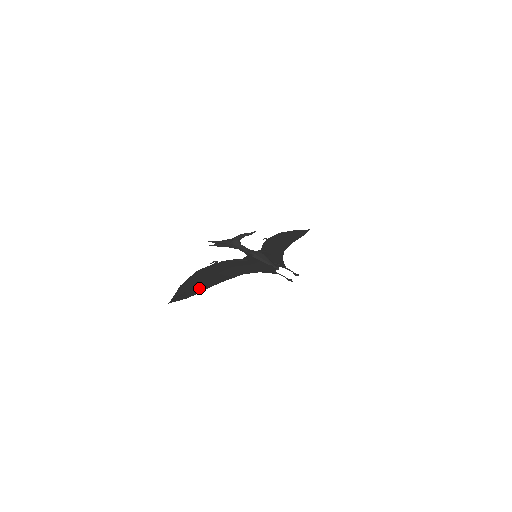
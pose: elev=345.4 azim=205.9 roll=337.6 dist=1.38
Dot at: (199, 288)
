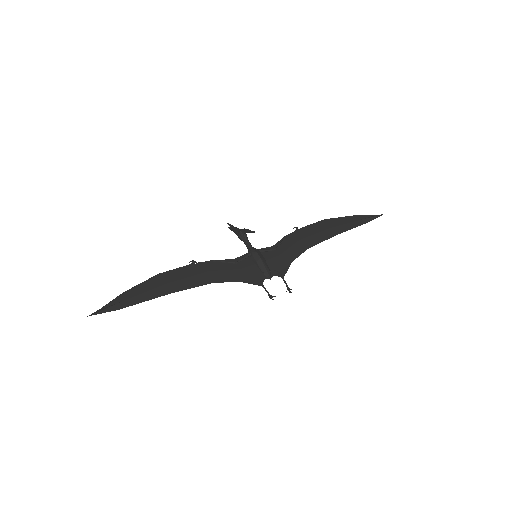
Dot at: (141, 298)
